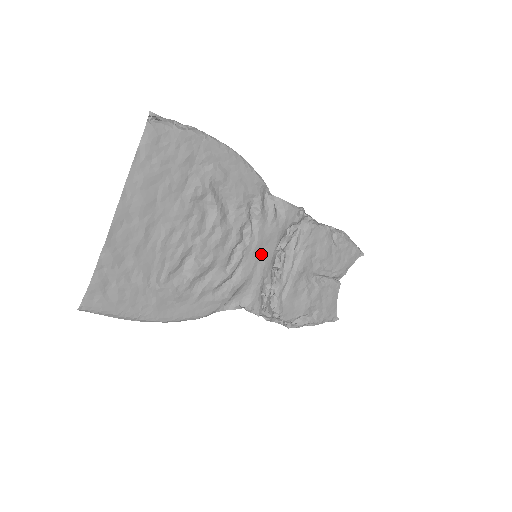
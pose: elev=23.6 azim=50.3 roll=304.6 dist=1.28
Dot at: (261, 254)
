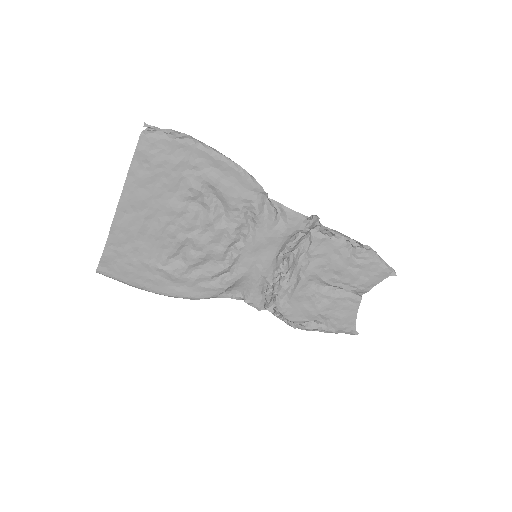
Dot at: (260, 255)
